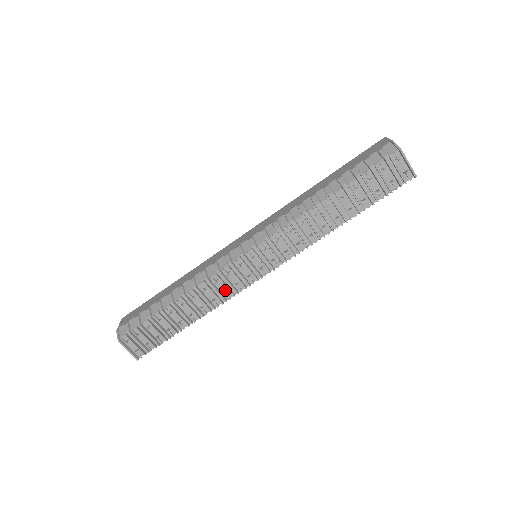
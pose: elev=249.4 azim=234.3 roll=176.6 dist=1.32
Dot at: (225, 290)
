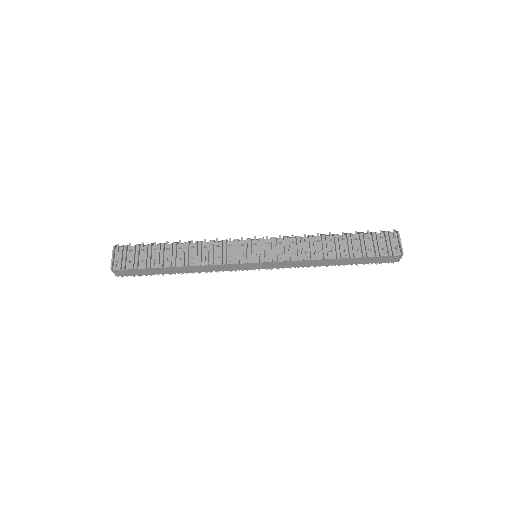
Dot at: (218, 257)
